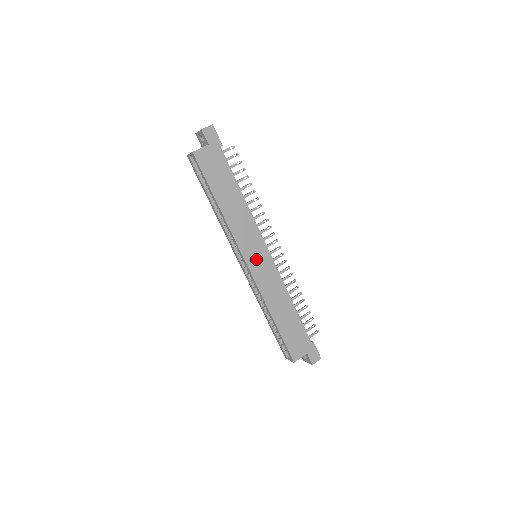
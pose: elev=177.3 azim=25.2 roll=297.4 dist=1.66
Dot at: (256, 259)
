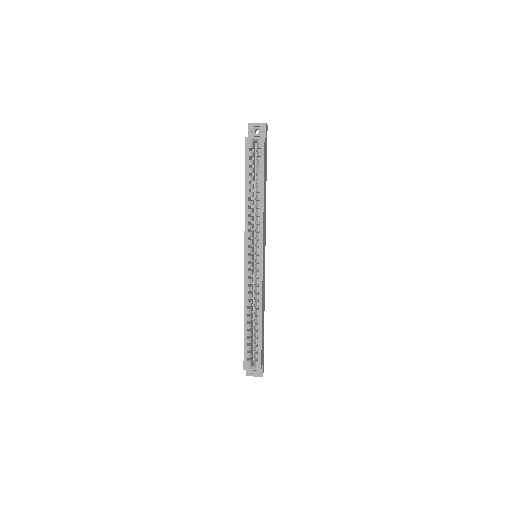
Dot at: occluded
